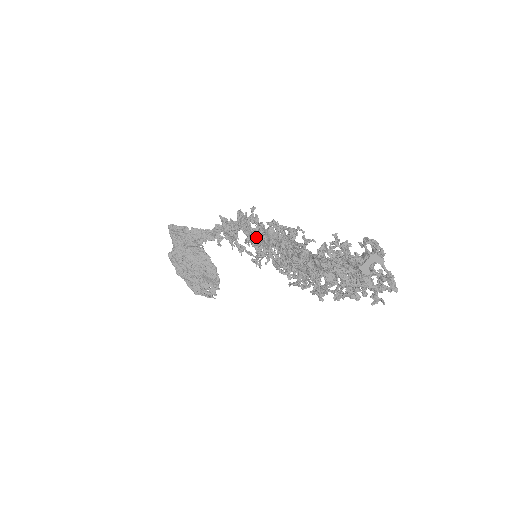
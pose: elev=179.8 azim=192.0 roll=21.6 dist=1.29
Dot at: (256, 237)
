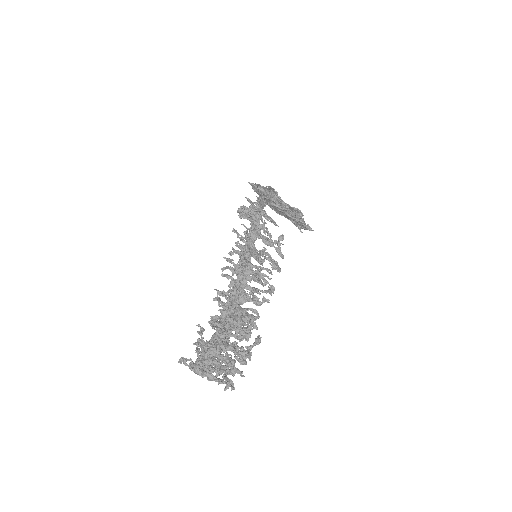
Dot at: occluded
